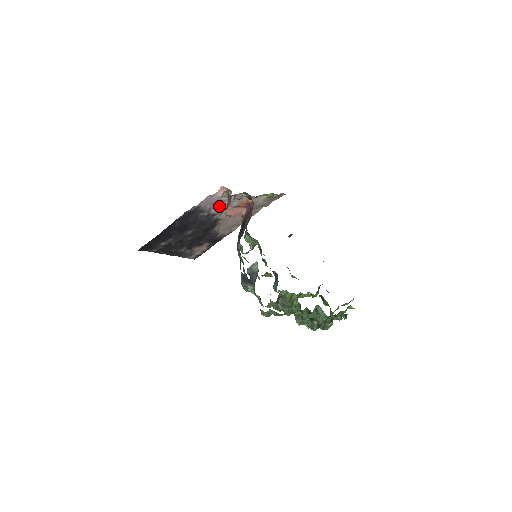
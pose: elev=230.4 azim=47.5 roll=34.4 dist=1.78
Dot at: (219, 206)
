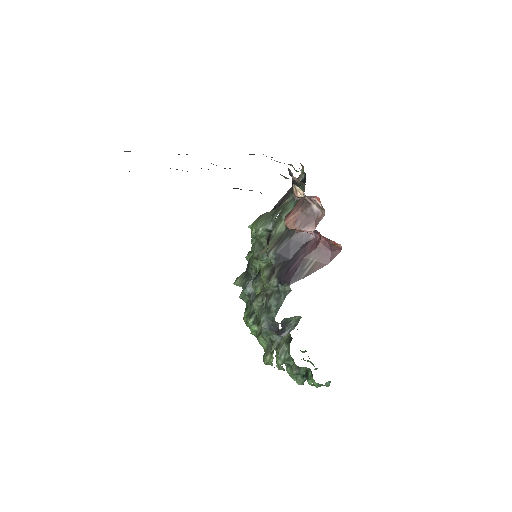
Dot at: occluded
